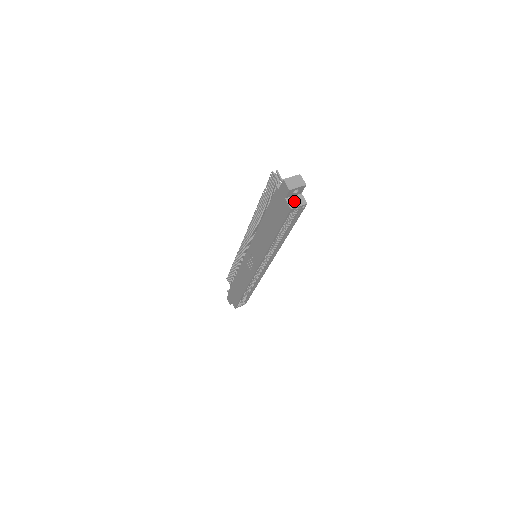
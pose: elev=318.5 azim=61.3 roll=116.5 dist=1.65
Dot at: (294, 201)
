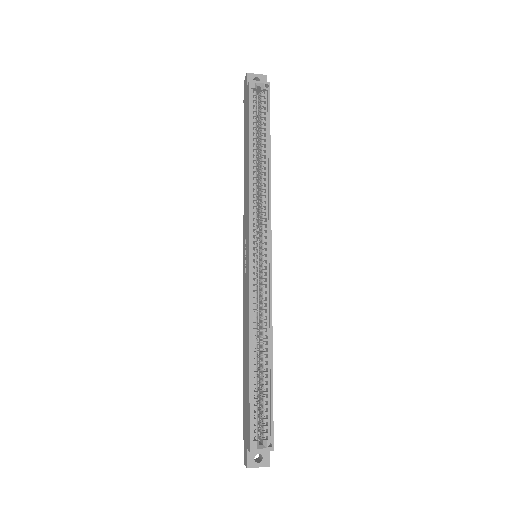
Dot at: (256, 85)
